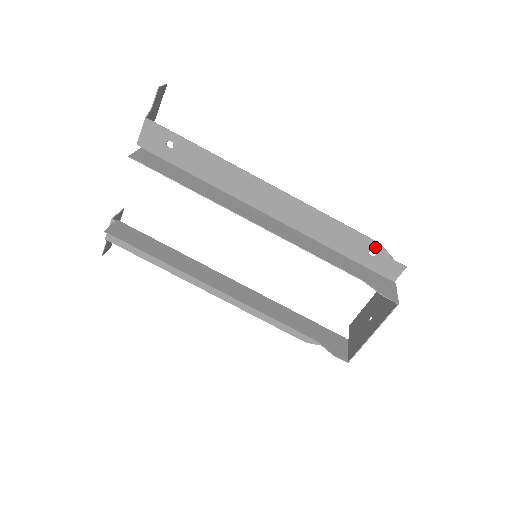
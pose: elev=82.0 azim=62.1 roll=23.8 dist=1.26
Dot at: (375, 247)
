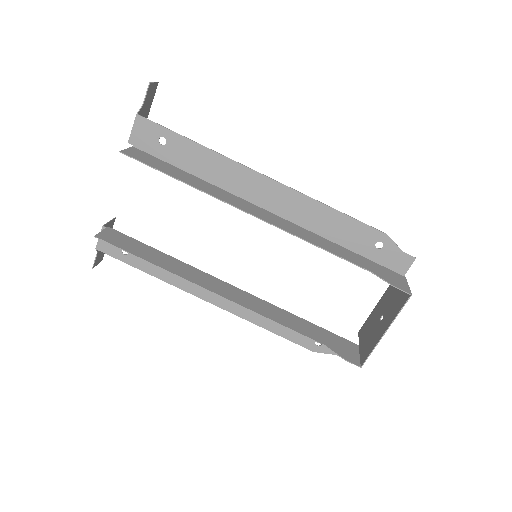
Dot at: (381, 238)
